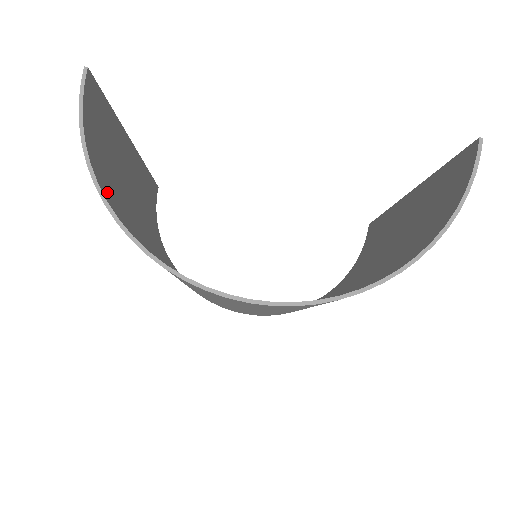
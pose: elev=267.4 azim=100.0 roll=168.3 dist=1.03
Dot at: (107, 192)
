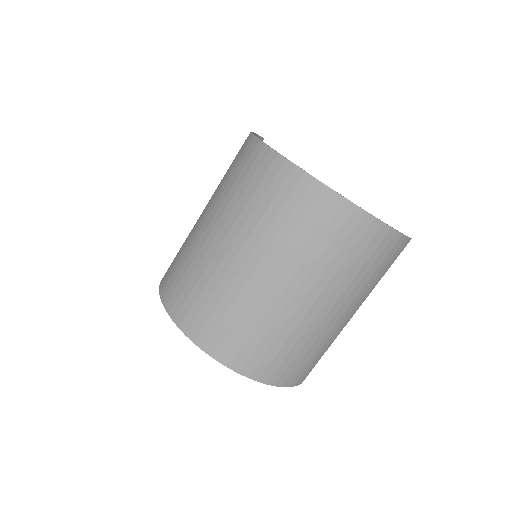
Dot at: occluded
